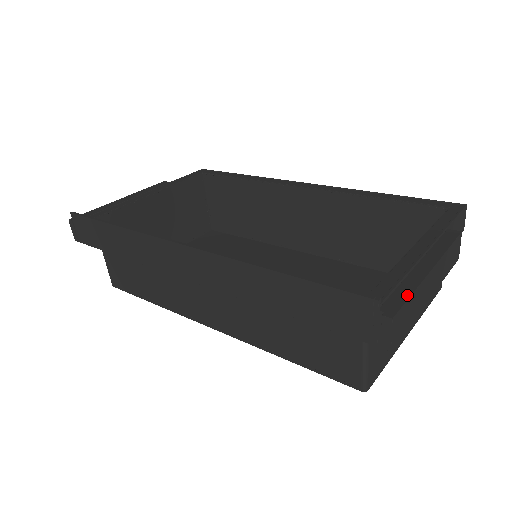
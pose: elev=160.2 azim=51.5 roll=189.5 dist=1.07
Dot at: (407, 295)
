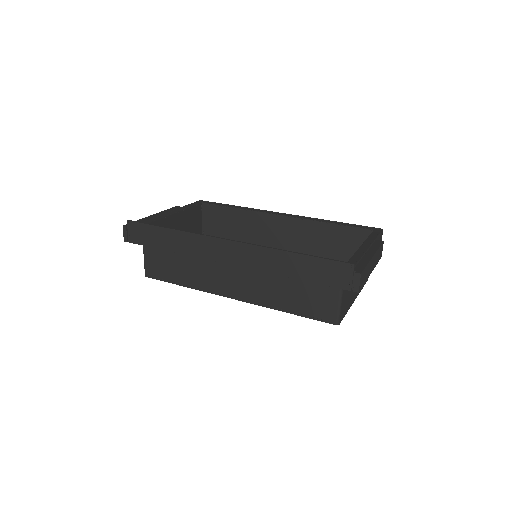
Dot at: (365, 265)
